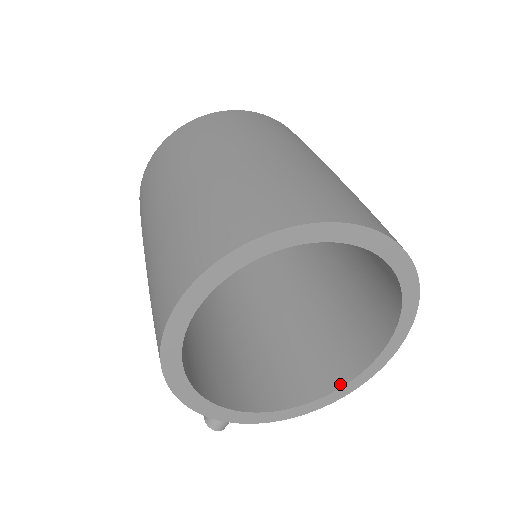
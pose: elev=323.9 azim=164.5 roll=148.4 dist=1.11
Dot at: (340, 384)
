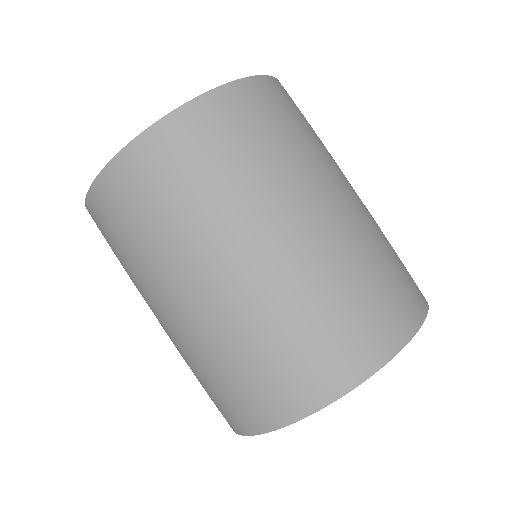
Dot at: occluded
